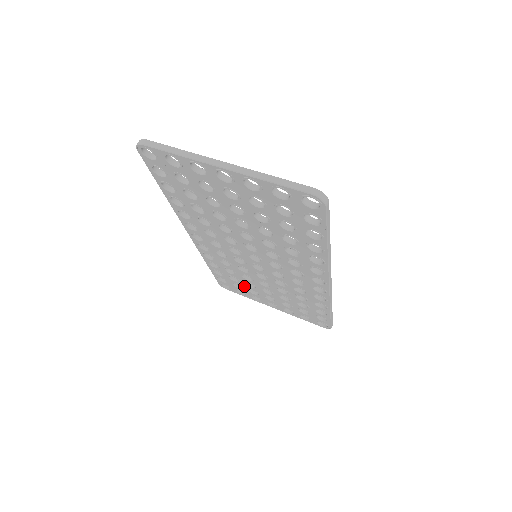
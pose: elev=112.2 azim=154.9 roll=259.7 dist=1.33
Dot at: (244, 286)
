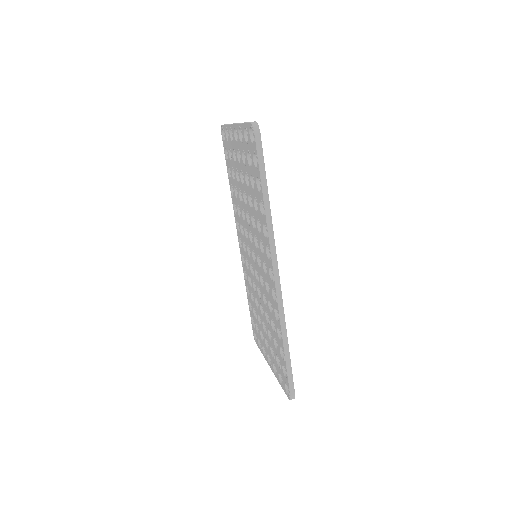
Dot at: (259, 326)
